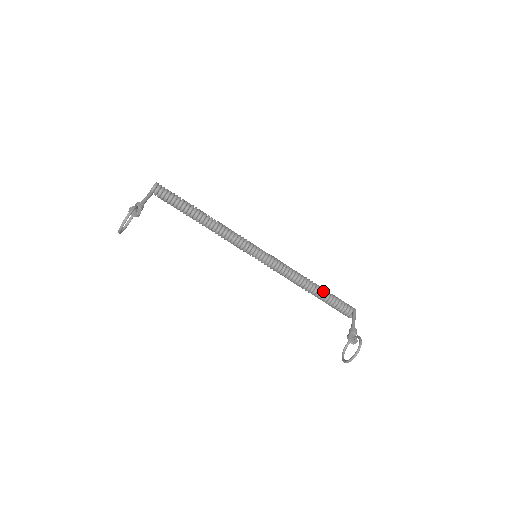
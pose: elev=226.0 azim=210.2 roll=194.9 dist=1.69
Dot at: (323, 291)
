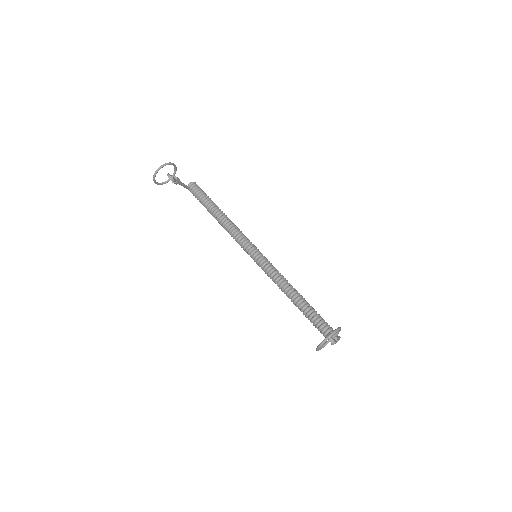
Dot at: (311, 306)
